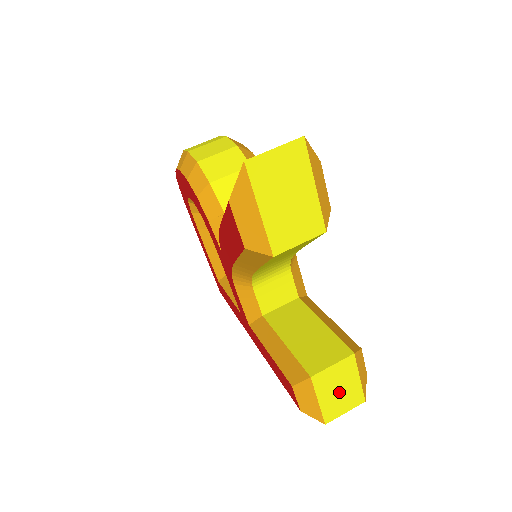
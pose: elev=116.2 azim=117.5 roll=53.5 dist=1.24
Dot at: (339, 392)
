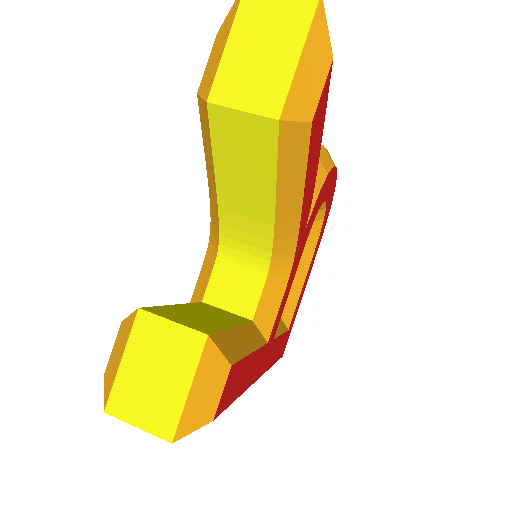
Dot at: (153, 378)
